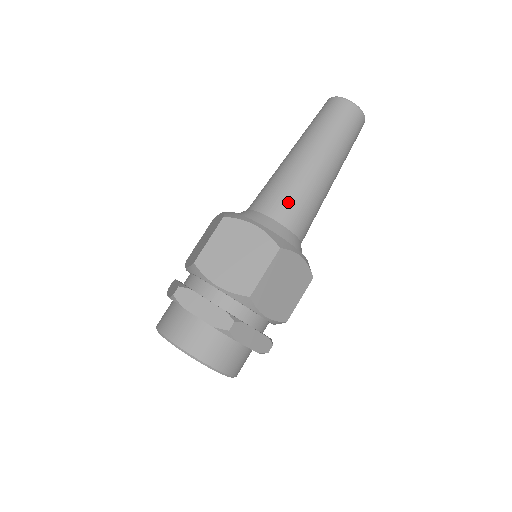
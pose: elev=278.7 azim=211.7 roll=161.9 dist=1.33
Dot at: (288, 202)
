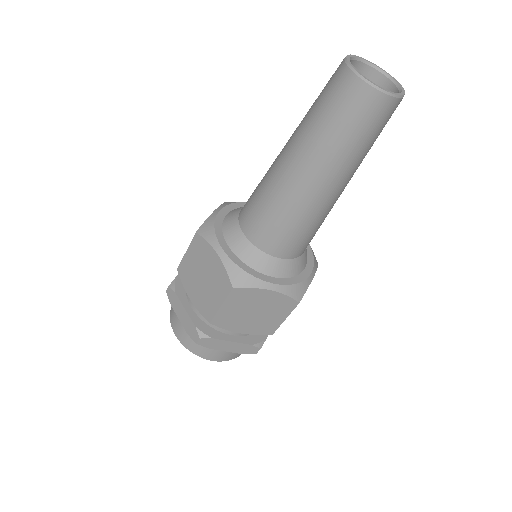
Dot at: (299, 240)
